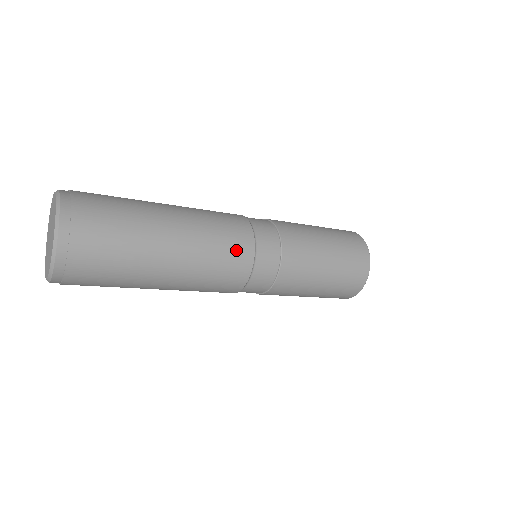
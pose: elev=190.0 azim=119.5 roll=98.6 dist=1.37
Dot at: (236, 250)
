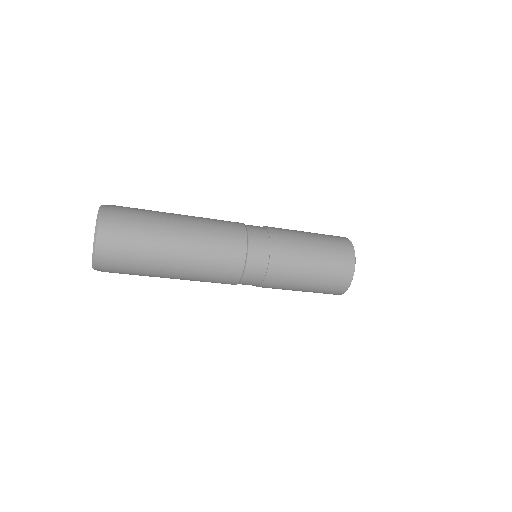
Dot at: (230, 253)
